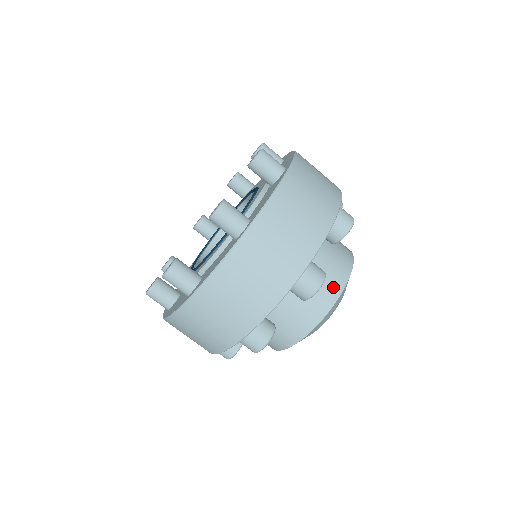
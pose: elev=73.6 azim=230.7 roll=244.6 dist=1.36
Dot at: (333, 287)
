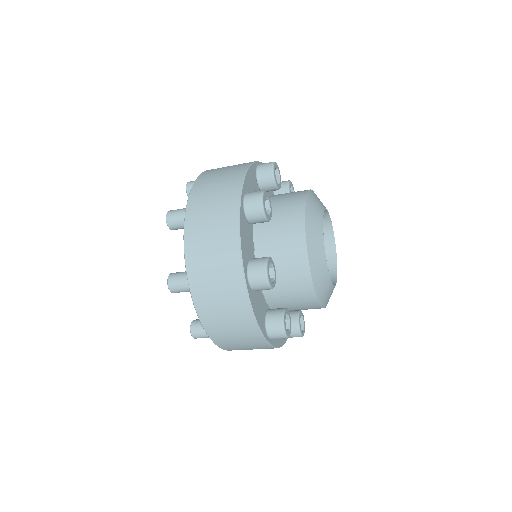
Dot at: occluded
